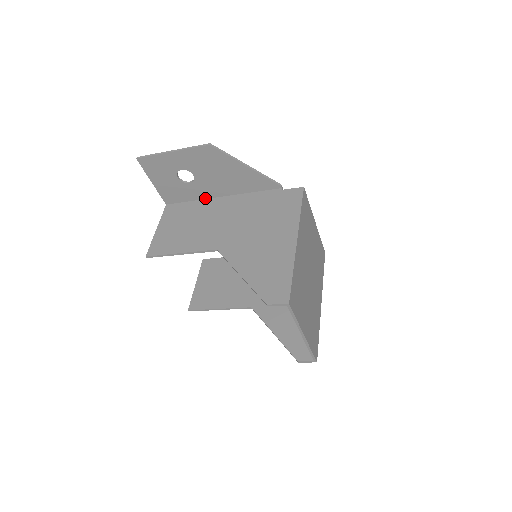
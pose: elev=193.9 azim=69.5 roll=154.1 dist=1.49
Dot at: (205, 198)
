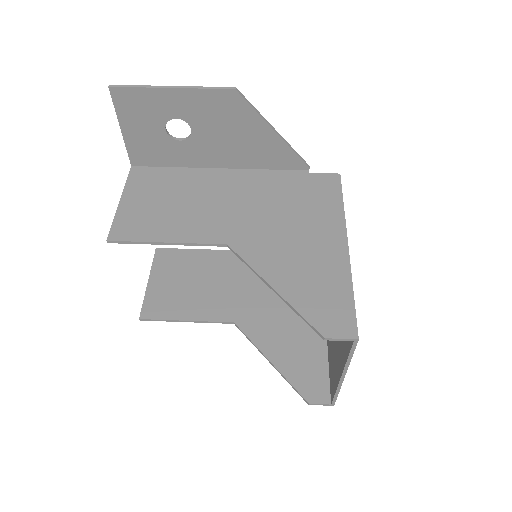
Dot at: (195, 166)
